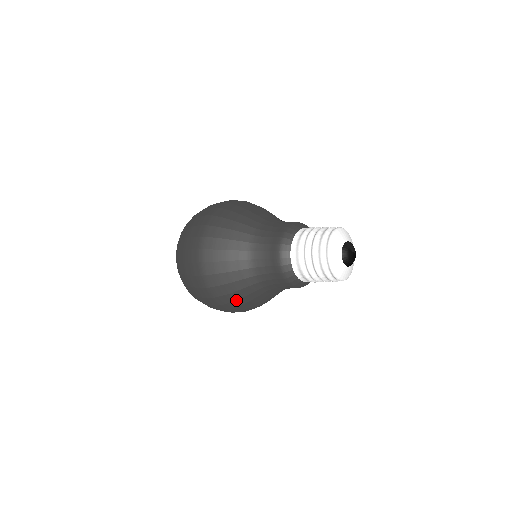
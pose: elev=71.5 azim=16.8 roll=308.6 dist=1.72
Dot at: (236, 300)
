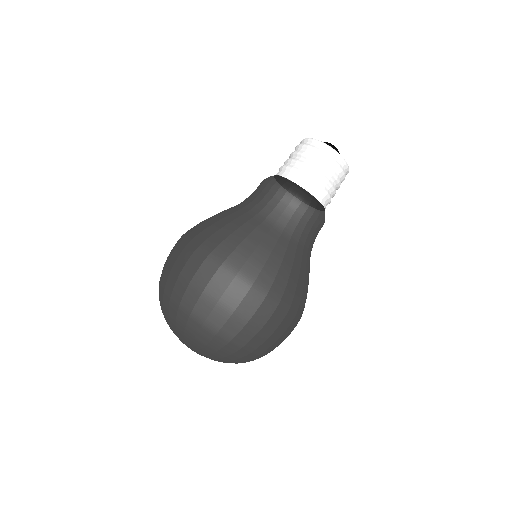
Dot at: (288, 280)
